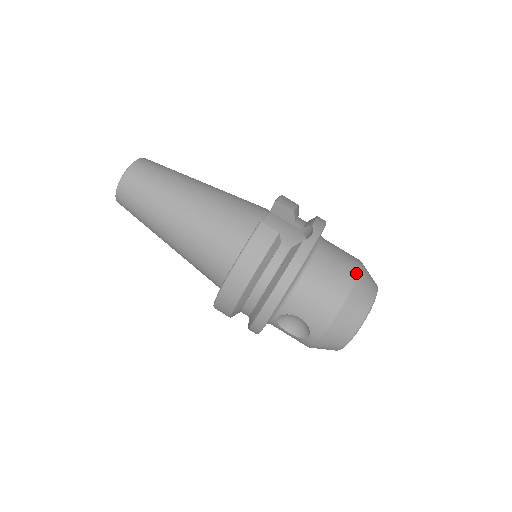
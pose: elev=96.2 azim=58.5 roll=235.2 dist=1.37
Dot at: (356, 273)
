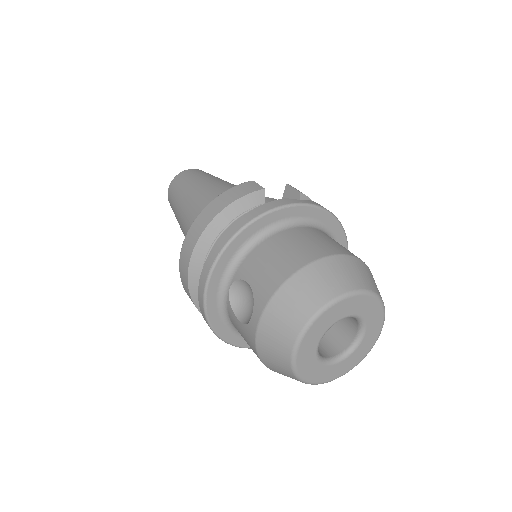
Dot at: (342, 252)
